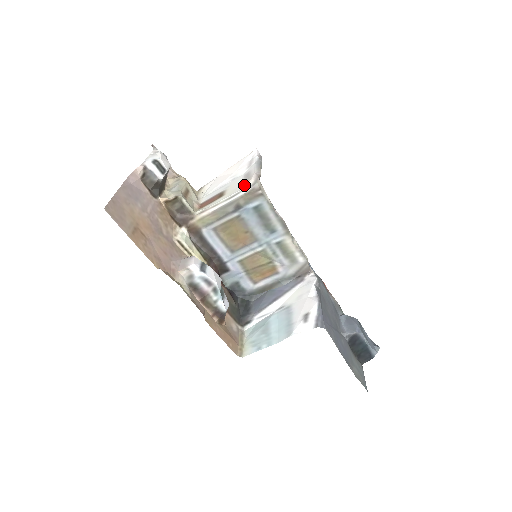
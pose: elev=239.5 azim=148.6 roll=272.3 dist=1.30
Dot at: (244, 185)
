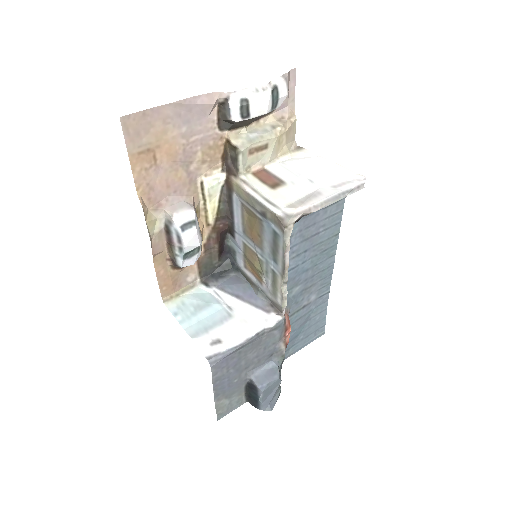
Dot at: (289, 204)
